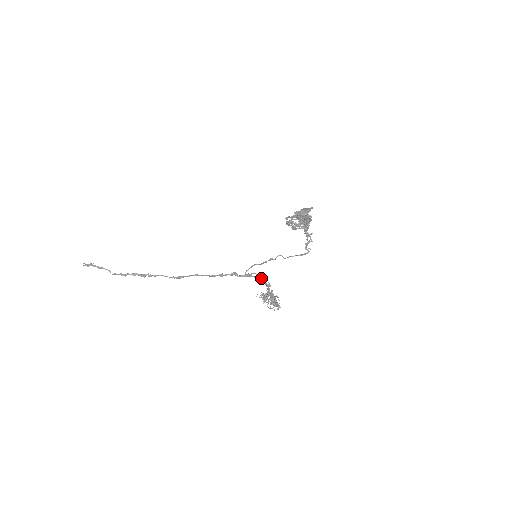
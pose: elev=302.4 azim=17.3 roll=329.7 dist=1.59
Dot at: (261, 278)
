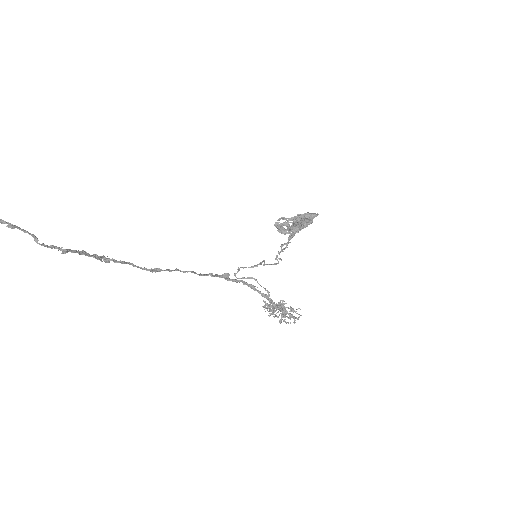
Dot at: occluded
